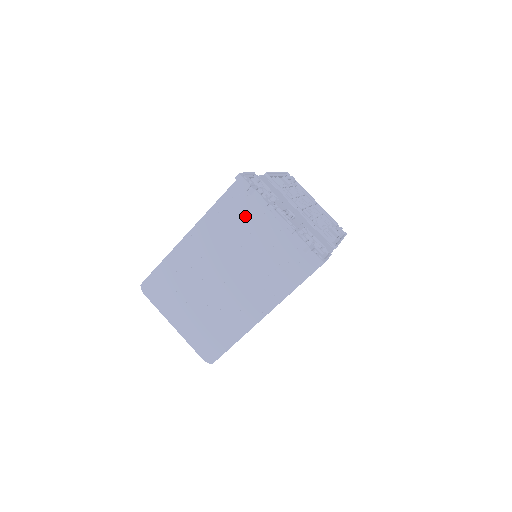
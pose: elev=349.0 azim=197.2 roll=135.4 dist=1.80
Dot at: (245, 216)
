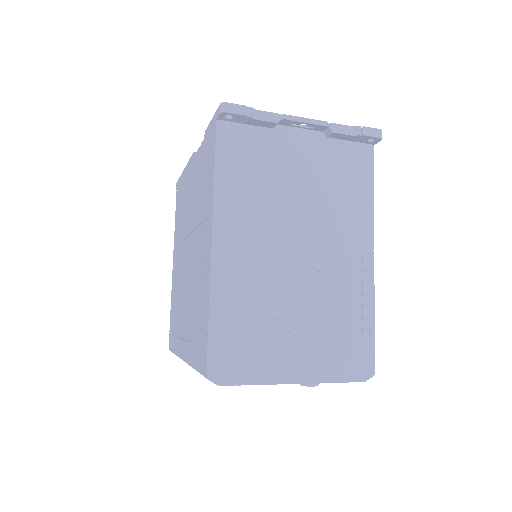
Dot at: (262, 158)
